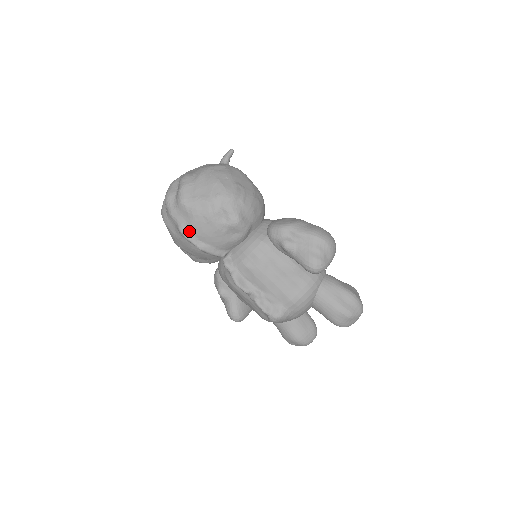
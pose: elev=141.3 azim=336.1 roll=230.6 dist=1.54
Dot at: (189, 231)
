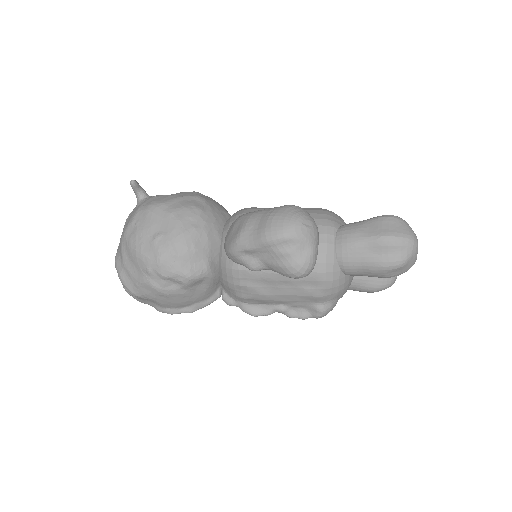
Dot at: (166, 308)
